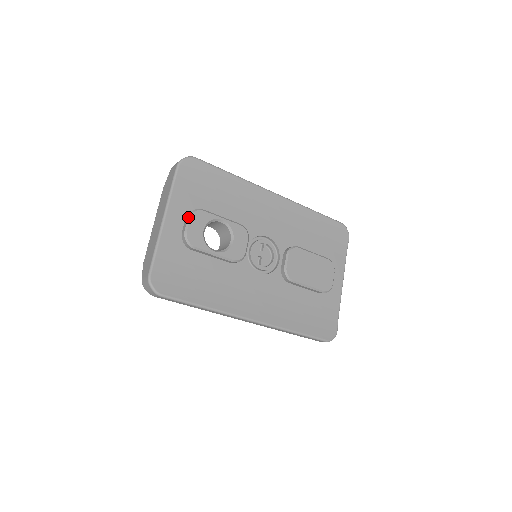
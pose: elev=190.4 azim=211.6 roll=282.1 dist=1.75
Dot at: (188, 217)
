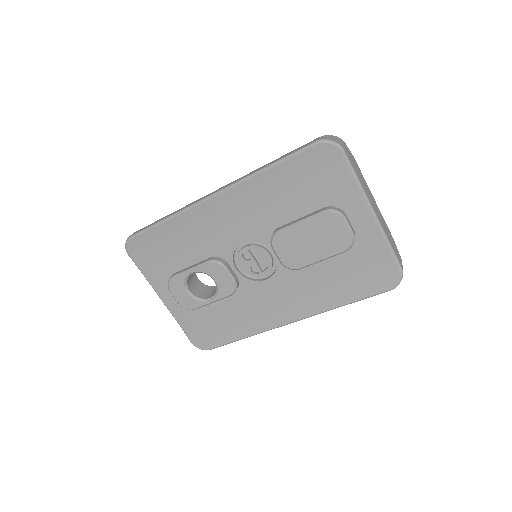
Dot at: occluded
